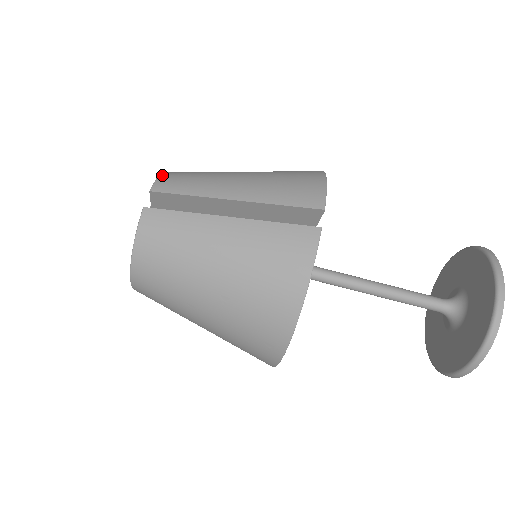
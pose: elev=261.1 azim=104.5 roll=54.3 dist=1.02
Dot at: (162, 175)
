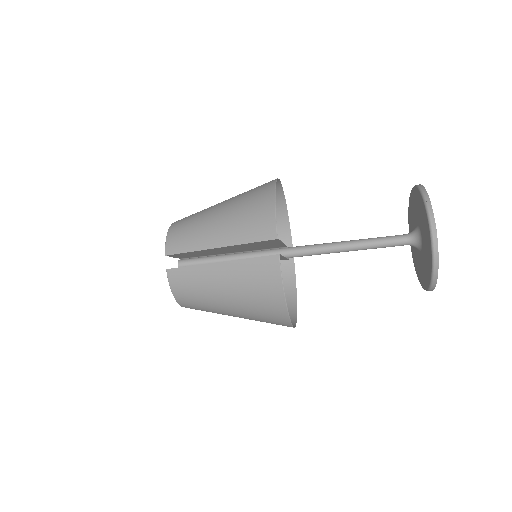
Dot at: (168, 236)
